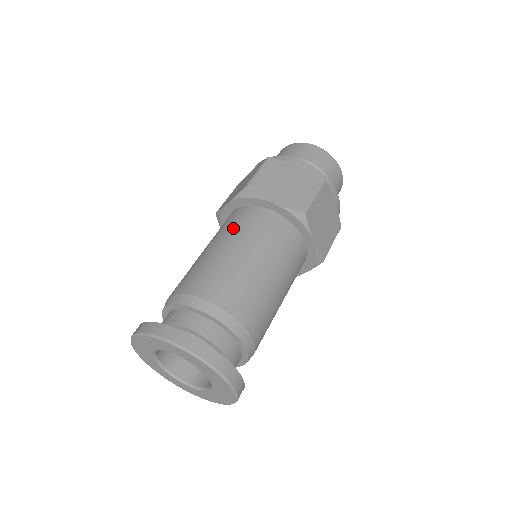
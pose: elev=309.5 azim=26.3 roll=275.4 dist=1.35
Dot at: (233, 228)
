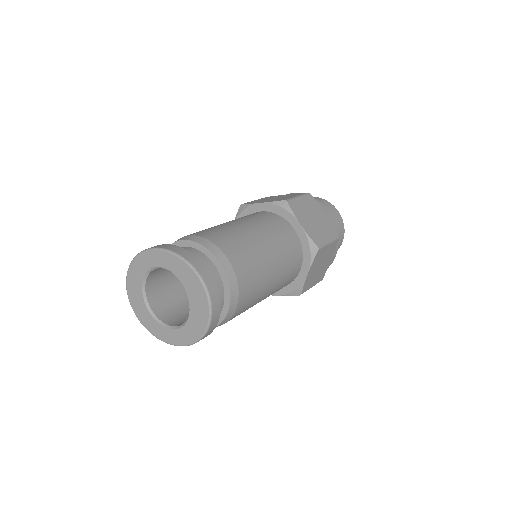
Dot at: occluded
